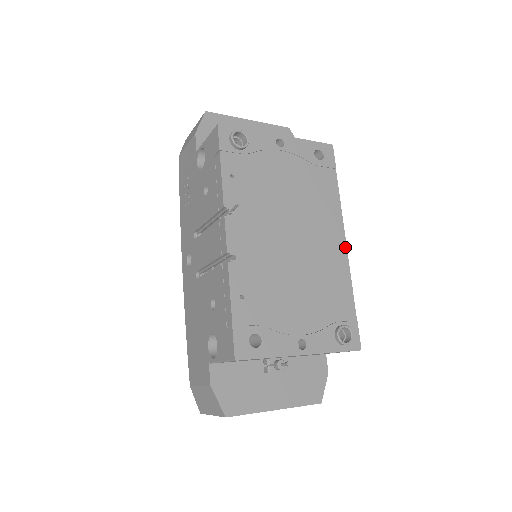
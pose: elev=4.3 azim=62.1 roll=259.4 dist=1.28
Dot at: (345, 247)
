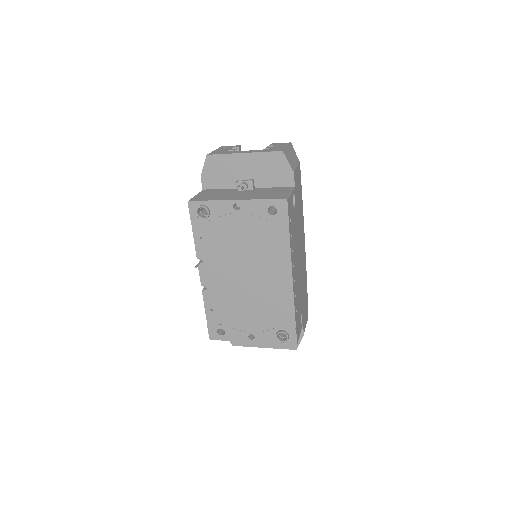
Dot at: (291, 281)
